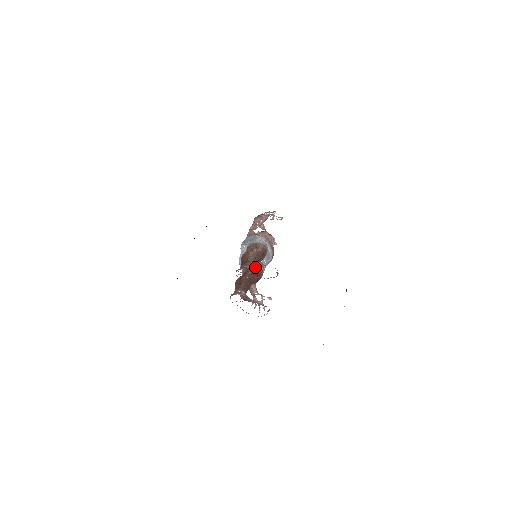
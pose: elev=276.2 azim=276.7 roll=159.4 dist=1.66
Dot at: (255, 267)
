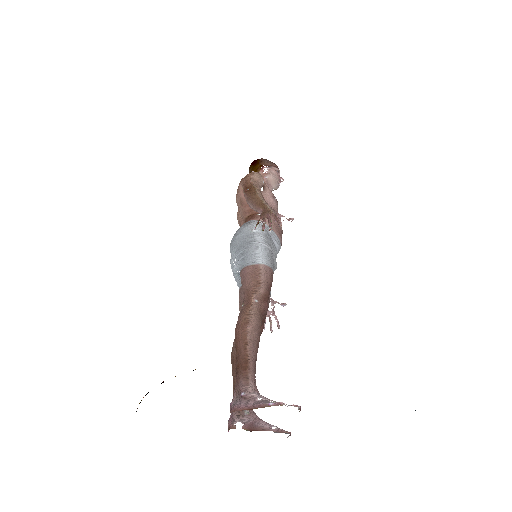
Dot at: occluded
